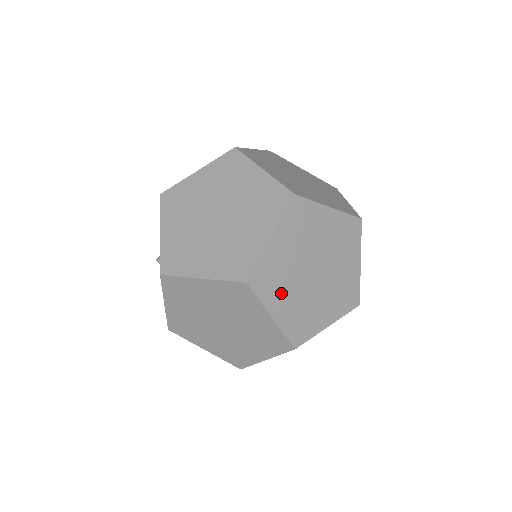
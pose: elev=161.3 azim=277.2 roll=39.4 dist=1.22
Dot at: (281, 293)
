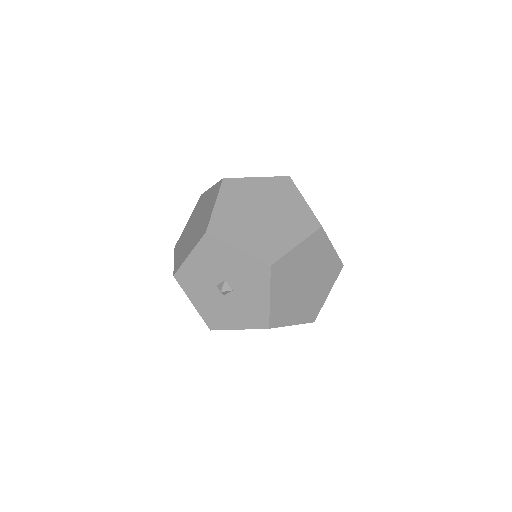
Dot at: occluded
